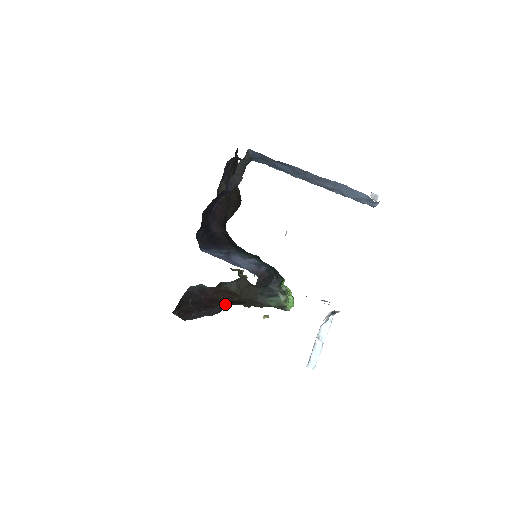
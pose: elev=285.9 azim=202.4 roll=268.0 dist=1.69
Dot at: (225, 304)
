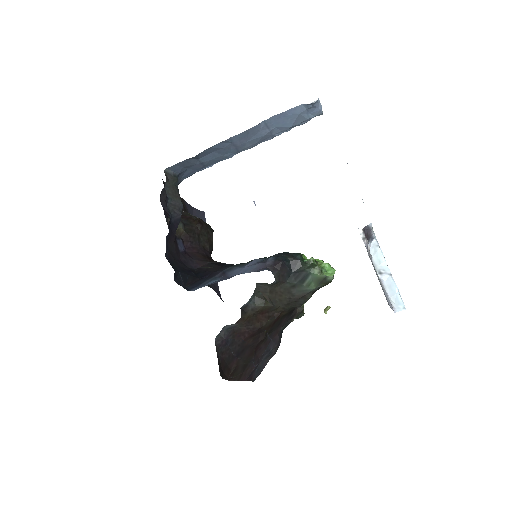
Dot at: (274, 330)
